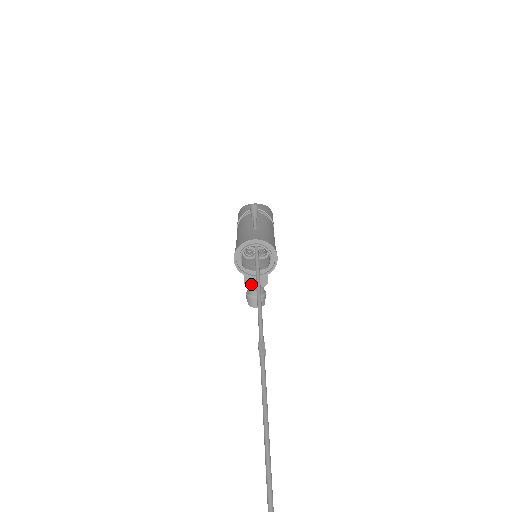
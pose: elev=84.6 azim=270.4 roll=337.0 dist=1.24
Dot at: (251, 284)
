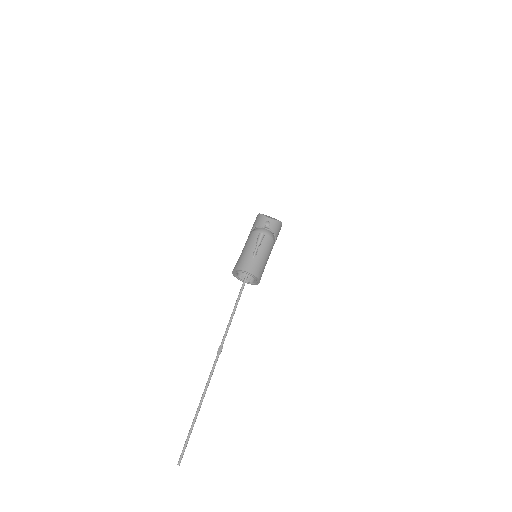
Dot at: occluded
